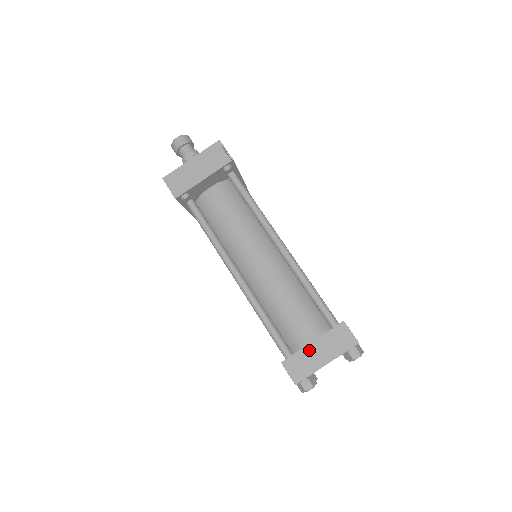
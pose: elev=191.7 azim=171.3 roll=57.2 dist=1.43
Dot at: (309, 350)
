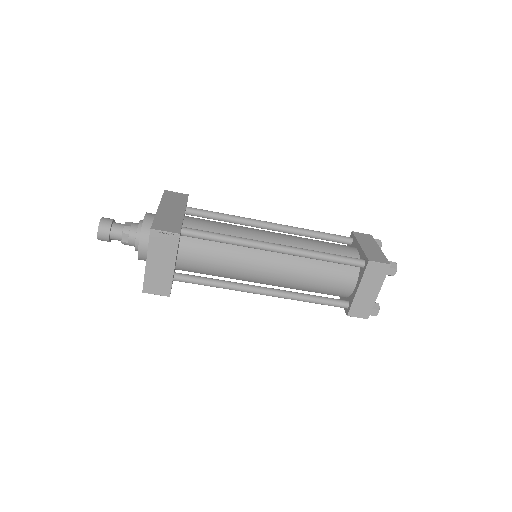
Dot at: (360, 295)
